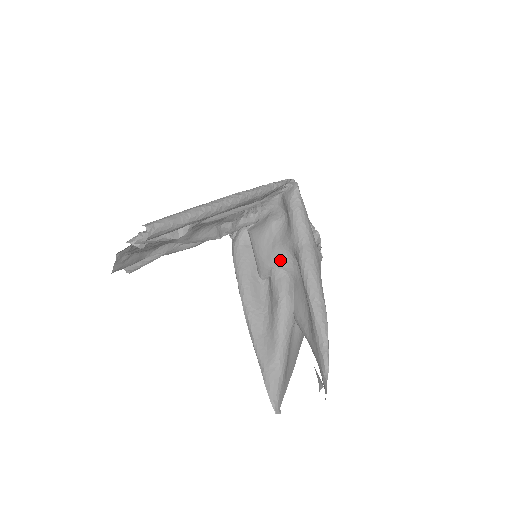
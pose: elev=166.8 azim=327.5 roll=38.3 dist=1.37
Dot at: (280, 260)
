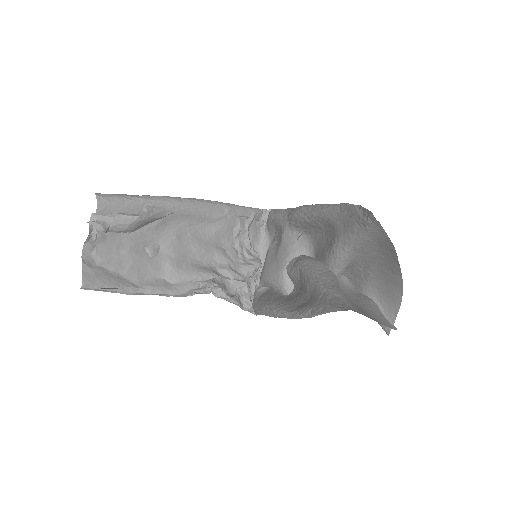
Dot at: (287, 252)
